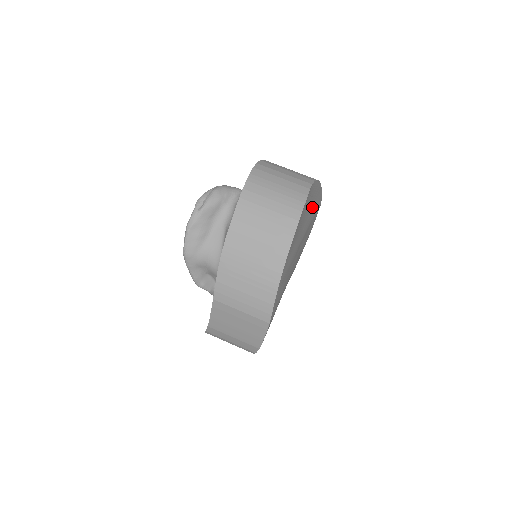
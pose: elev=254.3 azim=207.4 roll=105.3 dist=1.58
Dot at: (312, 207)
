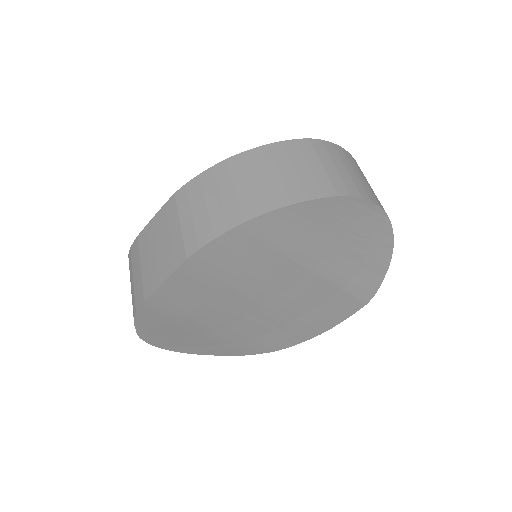
Dot at: (359, 263)
